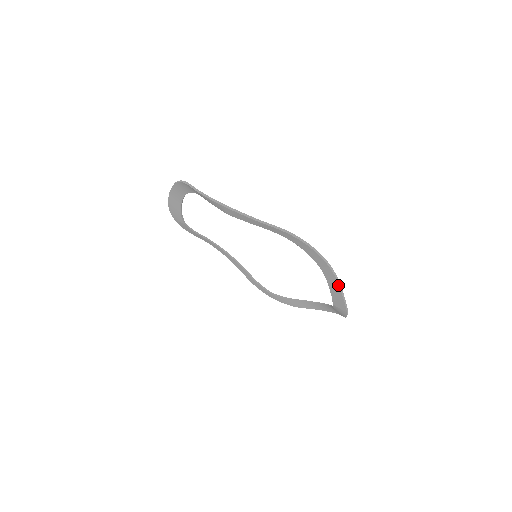
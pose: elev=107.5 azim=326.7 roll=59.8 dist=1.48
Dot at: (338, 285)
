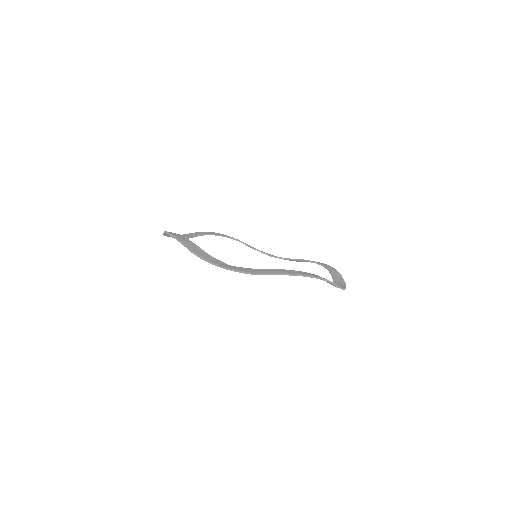
Dot at: occluded
